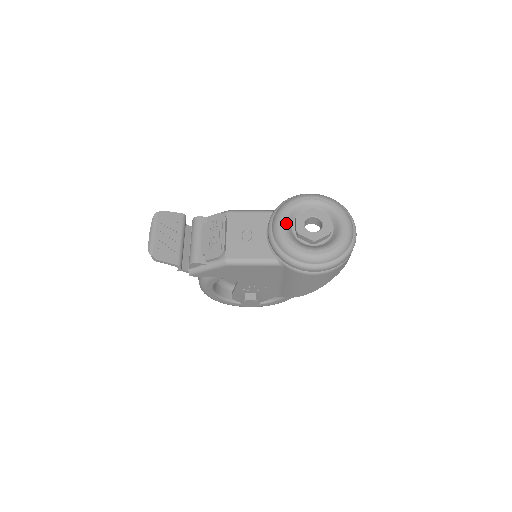
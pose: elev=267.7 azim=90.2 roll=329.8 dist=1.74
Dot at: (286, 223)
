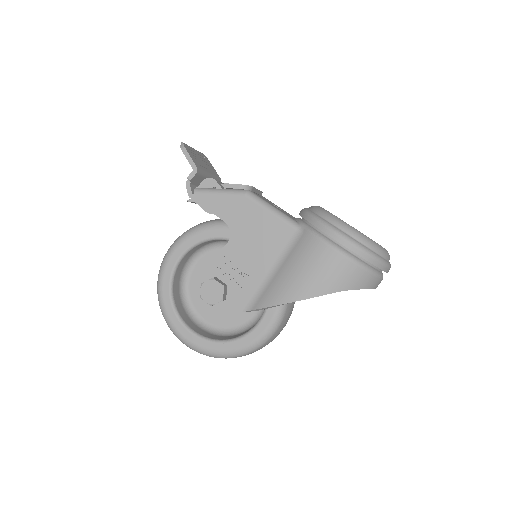
Dot at: occluded
